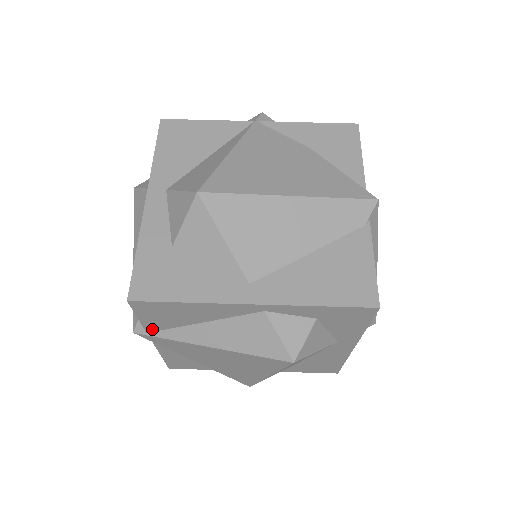
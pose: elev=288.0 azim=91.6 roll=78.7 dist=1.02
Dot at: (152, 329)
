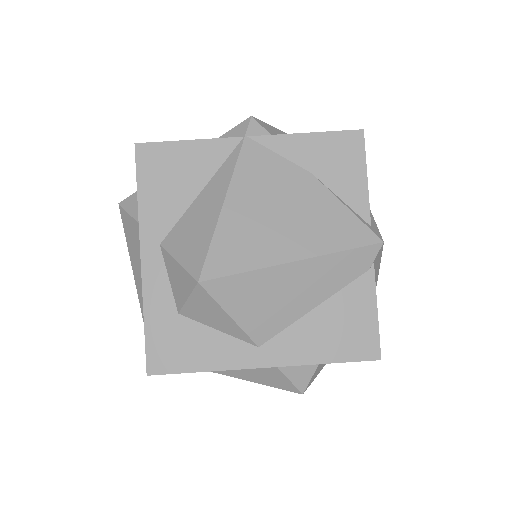
Dot at: occluded
